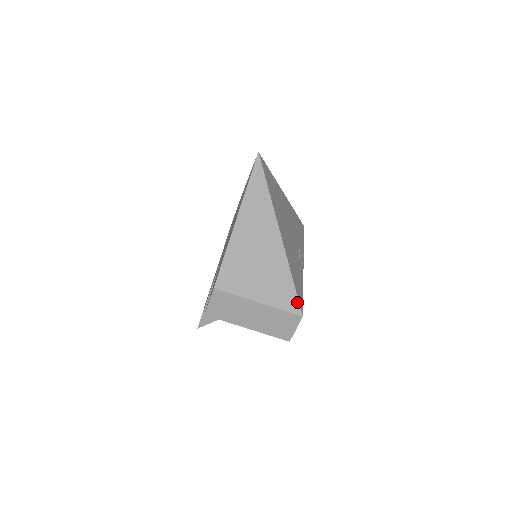
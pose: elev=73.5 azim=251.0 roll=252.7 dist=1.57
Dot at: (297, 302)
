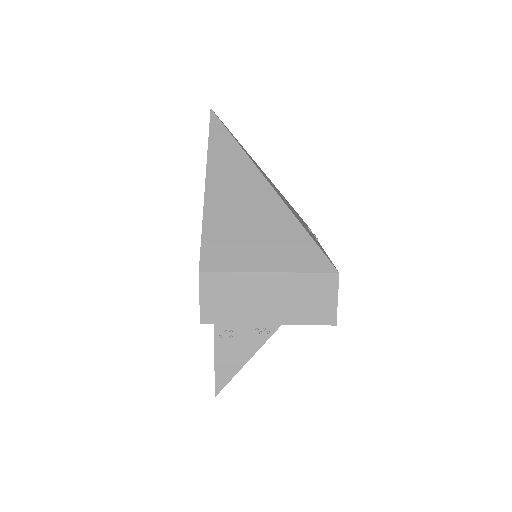
Dot at: (323, 256)
